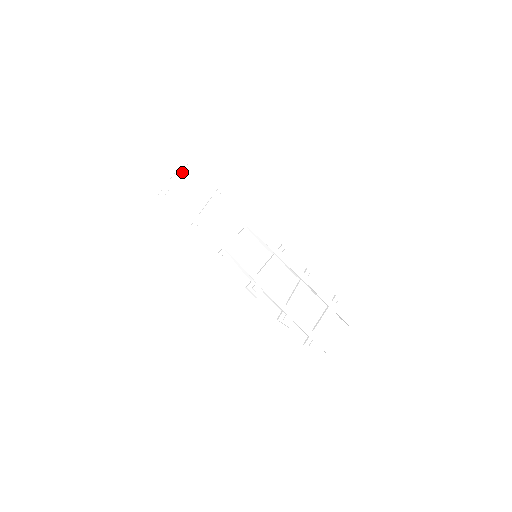
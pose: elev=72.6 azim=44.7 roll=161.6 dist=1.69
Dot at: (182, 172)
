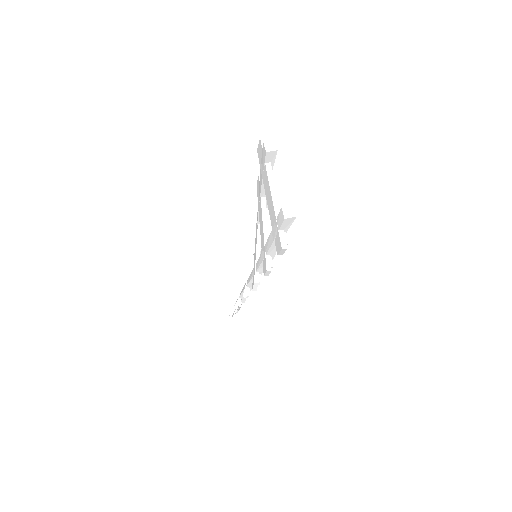
Dot at: (271, 174)
